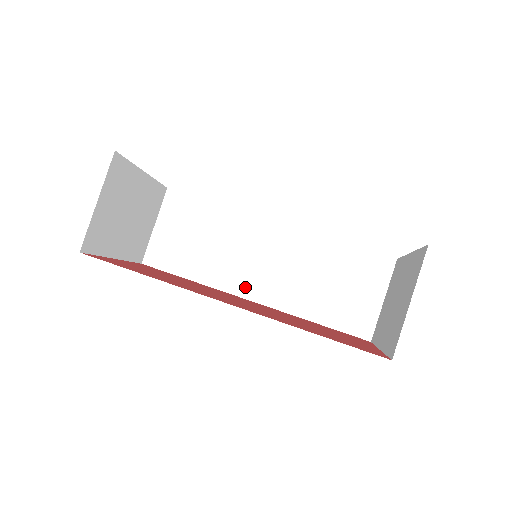
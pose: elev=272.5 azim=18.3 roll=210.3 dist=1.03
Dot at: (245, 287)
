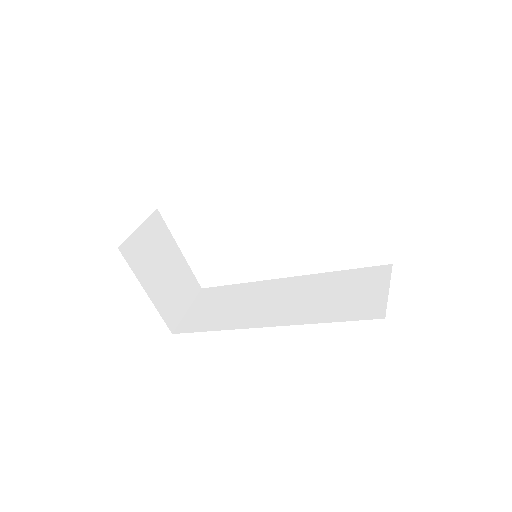
Dot at: (260, 320)
